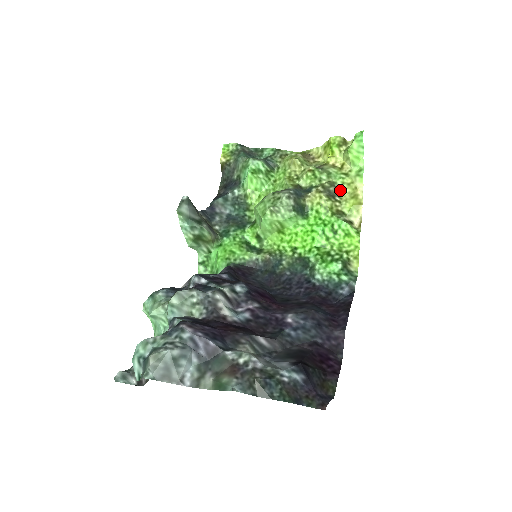
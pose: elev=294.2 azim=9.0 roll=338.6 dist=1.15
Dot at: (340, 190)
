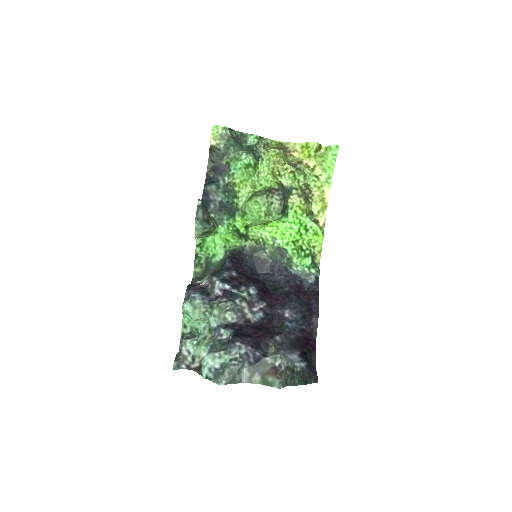
Dot at: (312, 192)
